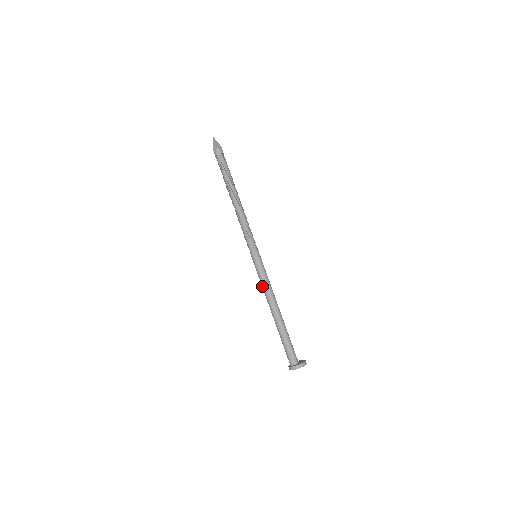
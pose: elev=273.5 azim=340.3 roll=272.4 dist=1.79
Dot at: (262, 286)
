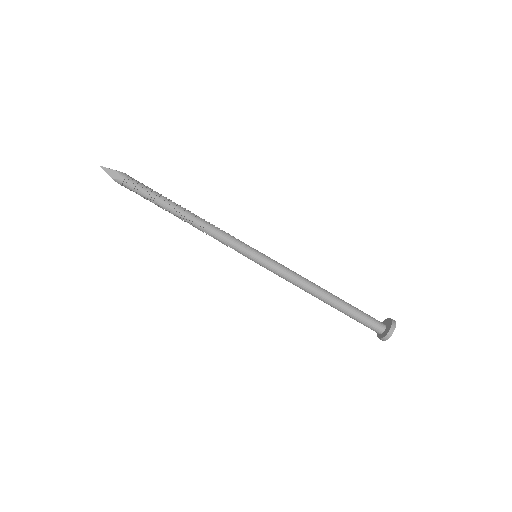
Dot at: (287, 280)
